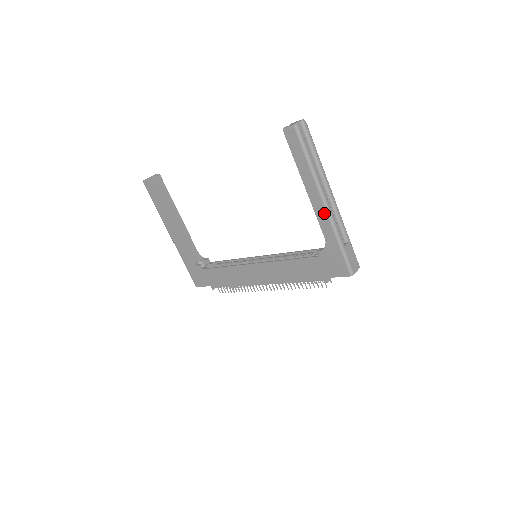
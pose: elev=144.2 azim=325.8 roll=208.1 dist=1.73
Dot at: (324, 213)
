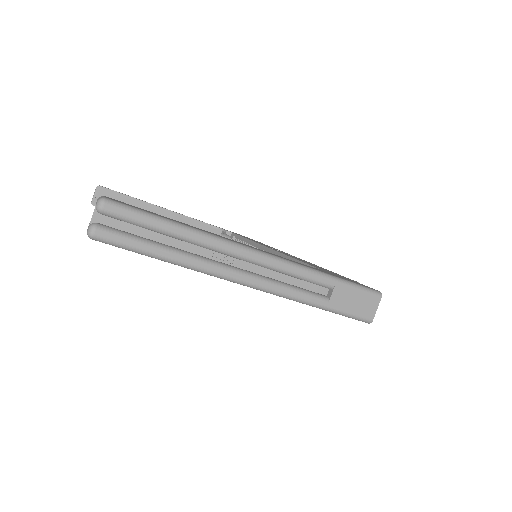
Dot at: (258, 289)
